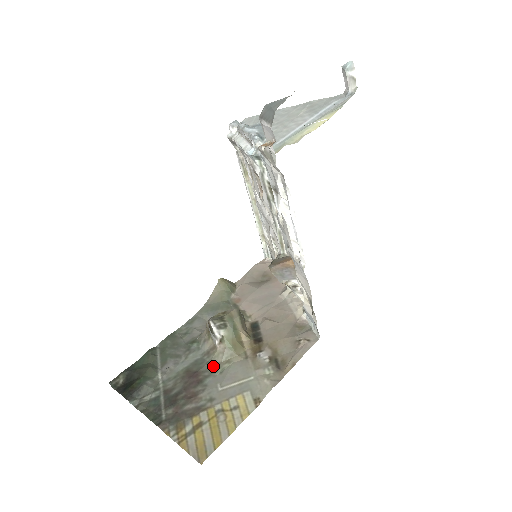
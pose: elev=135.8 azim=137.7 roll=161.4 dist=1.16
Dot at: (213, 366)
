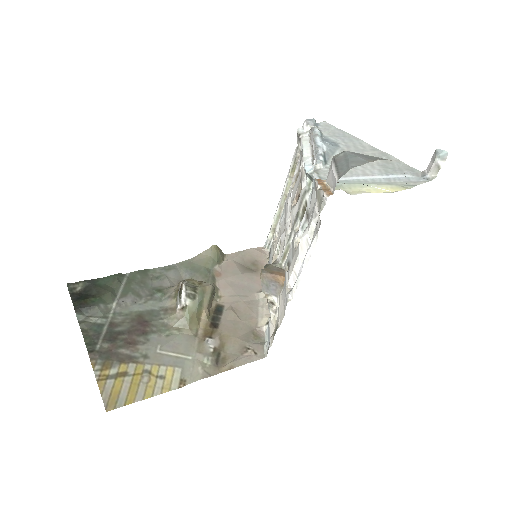
Dot at: (164, 325)
